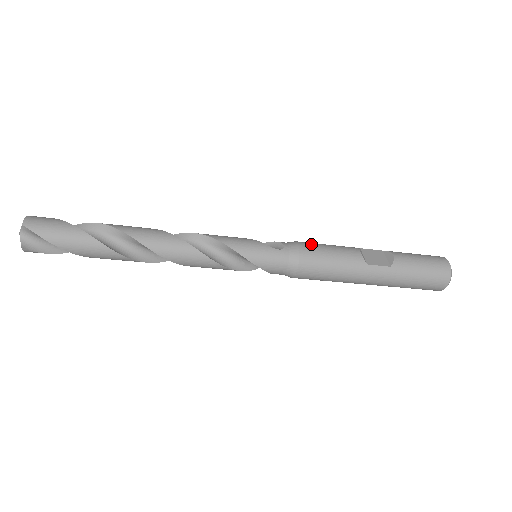
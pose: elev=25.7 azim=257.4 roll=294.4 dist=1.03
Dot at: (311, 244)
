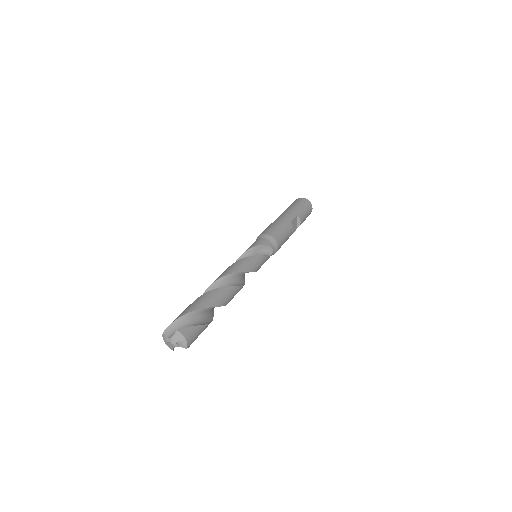
Dot at: (281, 241)
